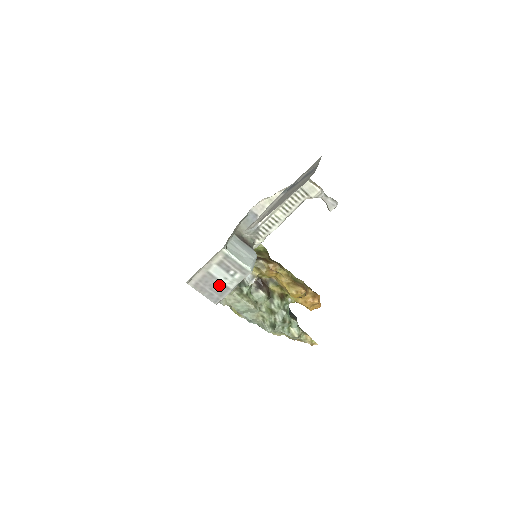
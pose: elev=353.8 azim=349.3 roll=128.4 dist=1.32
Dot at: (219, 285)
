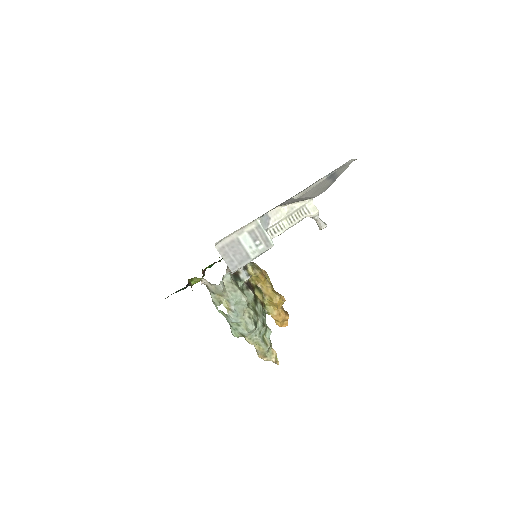
Dot at: (242, 253)
